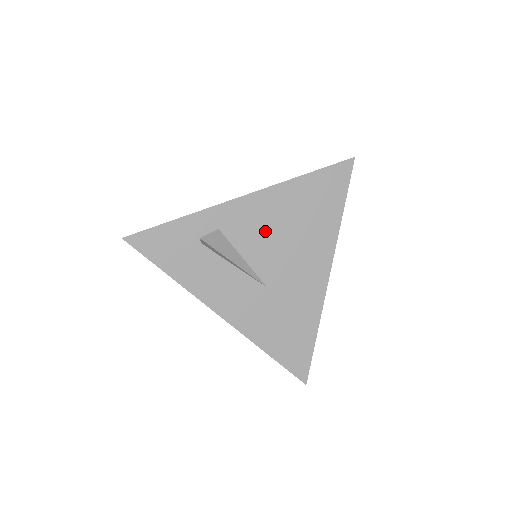
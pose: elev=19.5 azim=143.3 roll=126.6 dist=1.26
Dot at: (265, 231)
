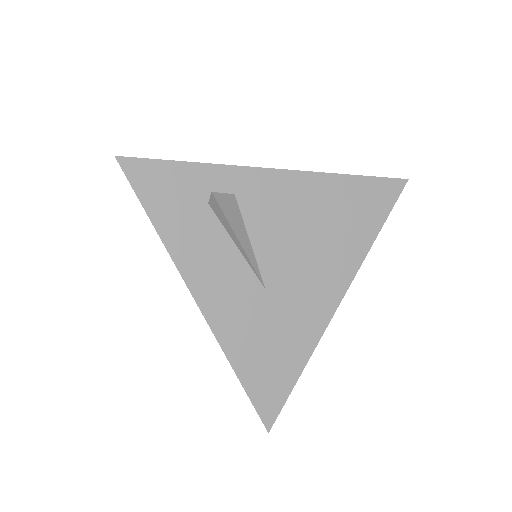
Dot at: (286, 220)
